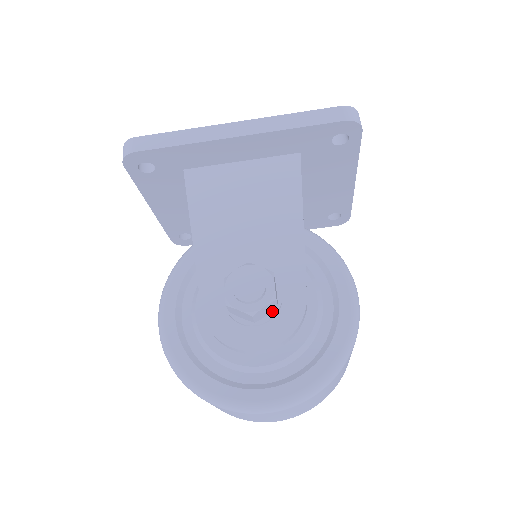
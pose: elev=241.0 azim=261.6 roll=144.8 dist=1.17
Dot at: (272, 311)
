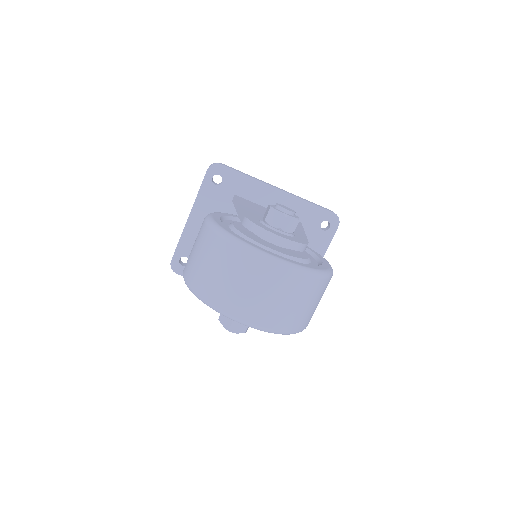
Dot at: (289, 233)
